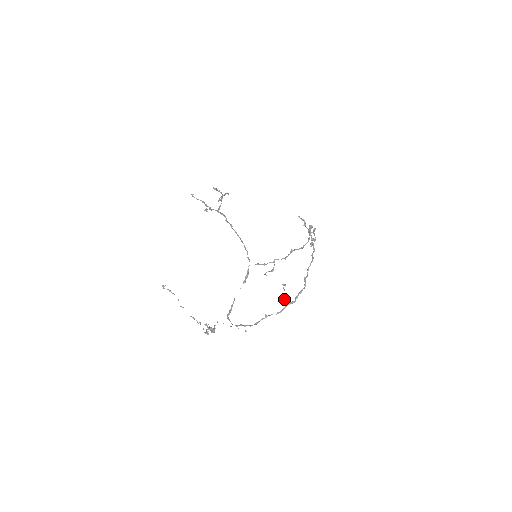
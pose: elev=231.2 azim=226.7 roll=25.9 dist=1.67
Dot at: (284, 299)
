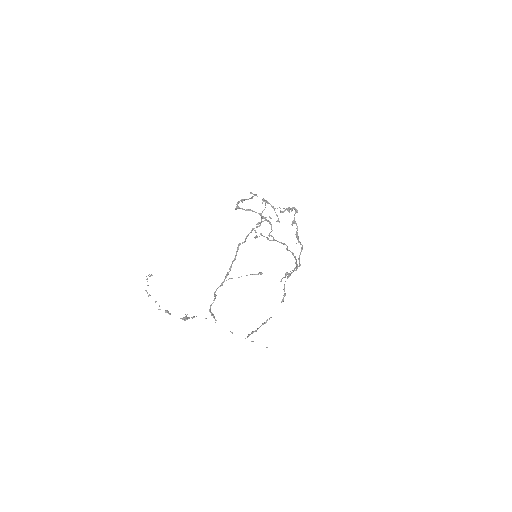
Dot at: occluded
